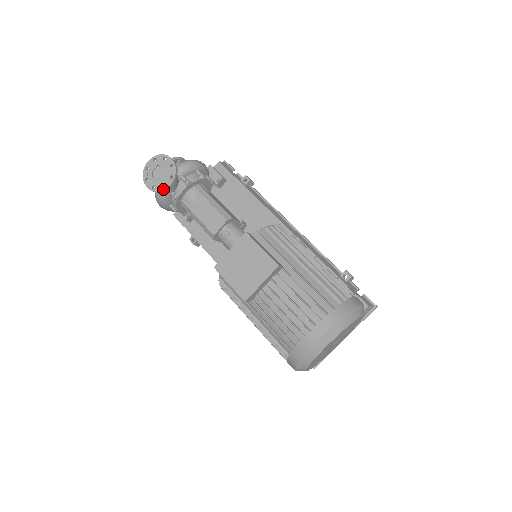
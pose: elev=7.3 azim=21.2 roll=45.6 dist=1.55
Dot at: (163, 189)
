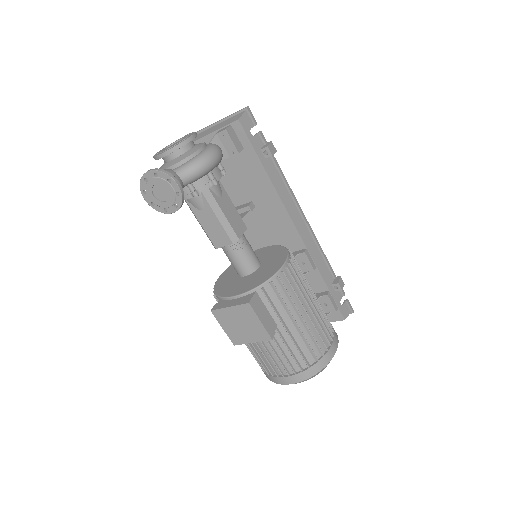
Dot at: (164, 212)
